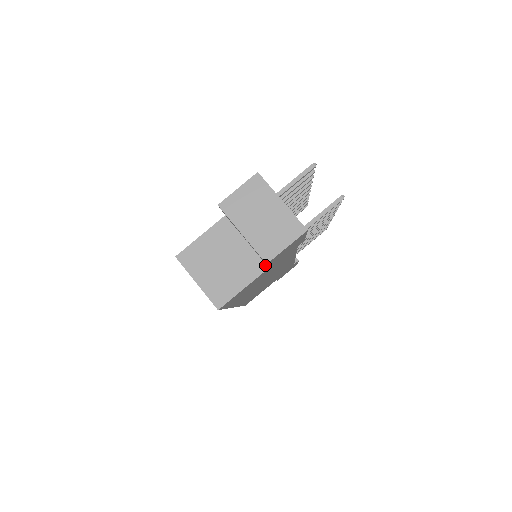
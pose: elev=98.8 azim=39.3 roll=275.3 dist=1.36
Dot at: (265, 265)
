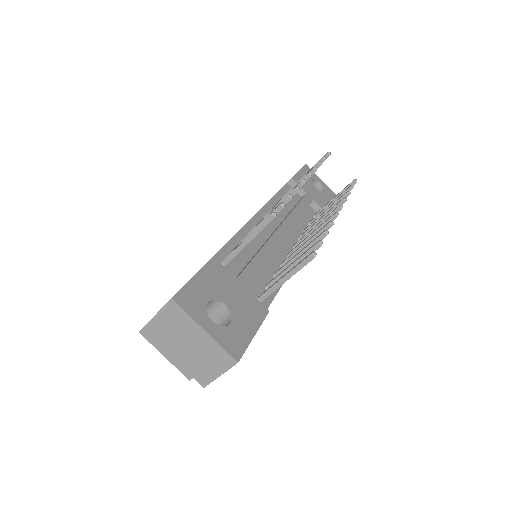
Dot at: occluded
